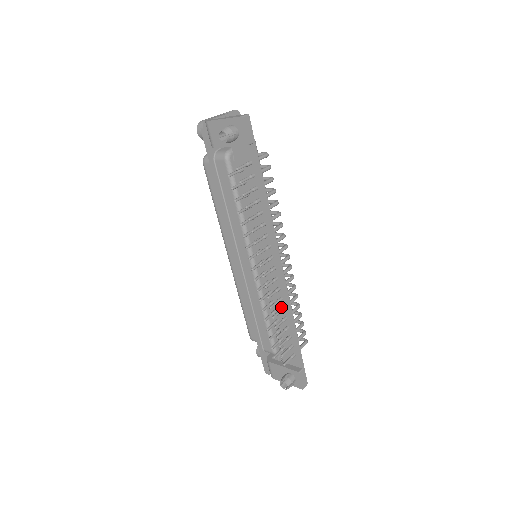
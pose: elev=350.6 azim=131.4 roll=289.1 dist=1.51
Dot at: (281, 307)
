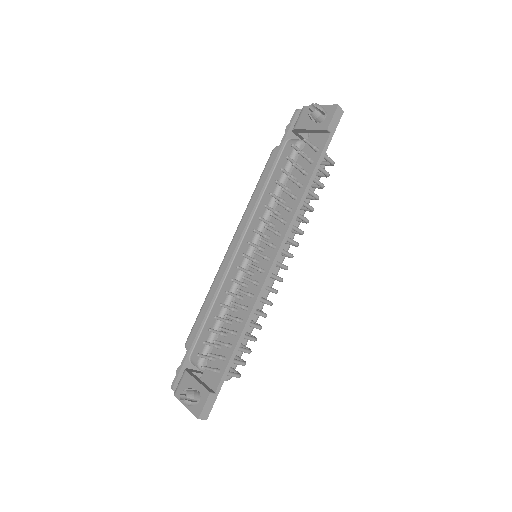
Dot at: (245, 306)
